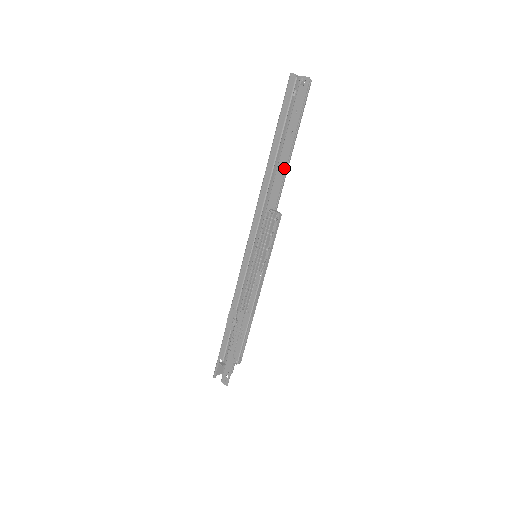
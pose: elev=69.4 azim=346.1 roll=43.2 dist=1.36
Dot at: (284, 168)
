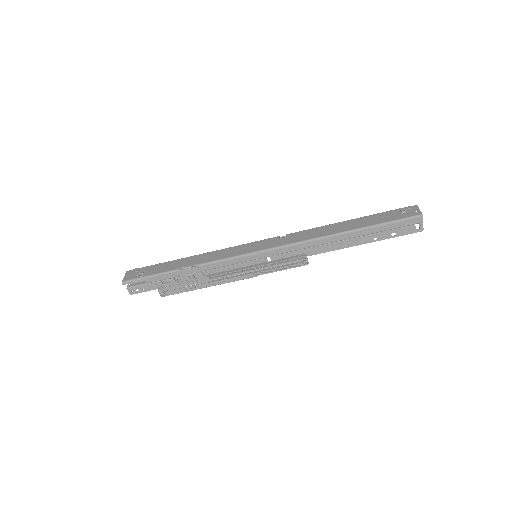
Dot at: (345, 247)
